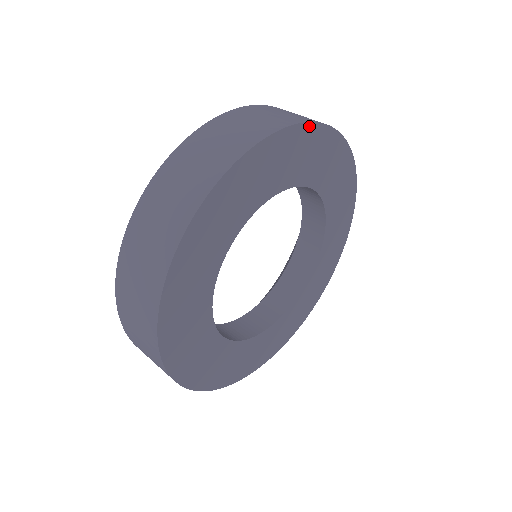
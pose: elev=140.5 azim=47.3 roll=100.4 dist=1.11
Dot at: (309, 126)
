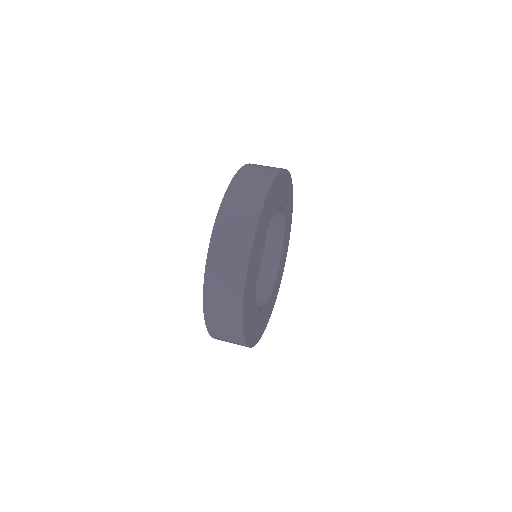
Dot at: (274, 182)
